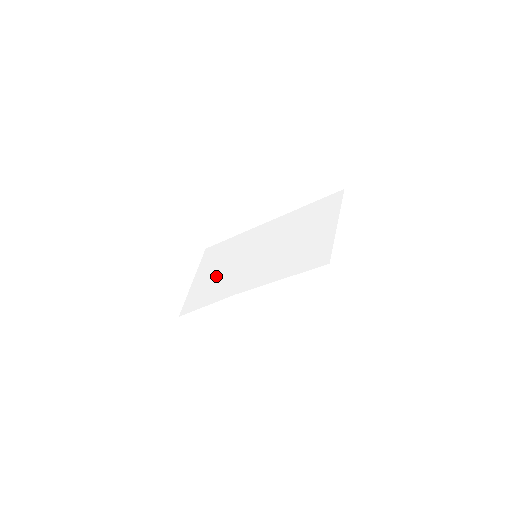
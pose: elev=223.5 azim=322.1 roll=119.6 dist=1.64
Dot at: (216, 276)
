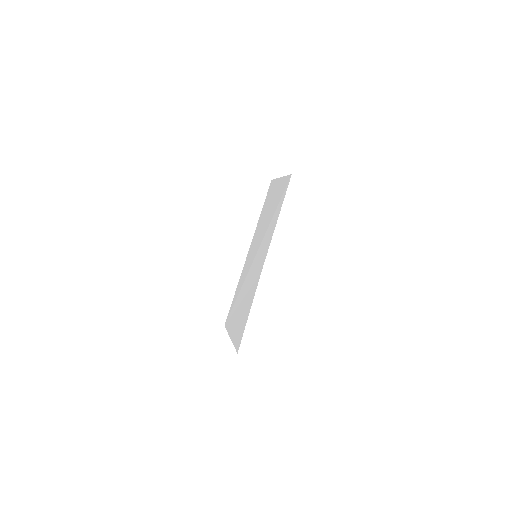
Dot at: (242, 304)
